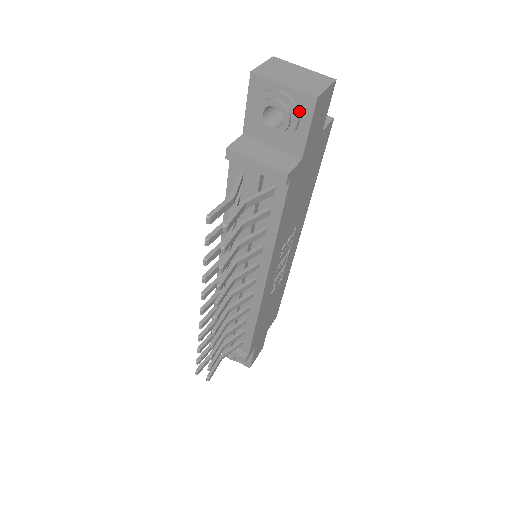
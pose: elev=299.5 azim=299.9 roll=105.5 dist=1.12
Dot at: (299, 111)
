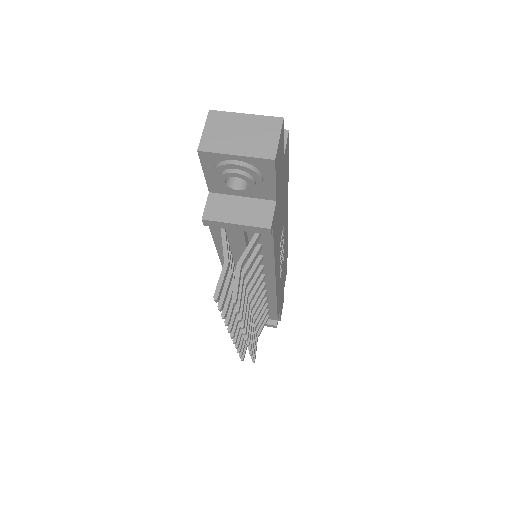
Dot at: (260, 171)
